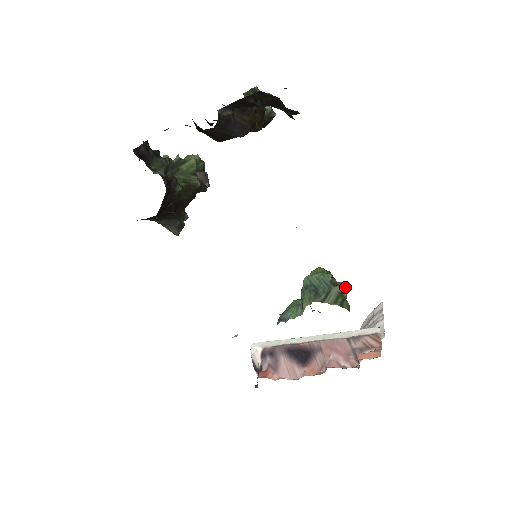
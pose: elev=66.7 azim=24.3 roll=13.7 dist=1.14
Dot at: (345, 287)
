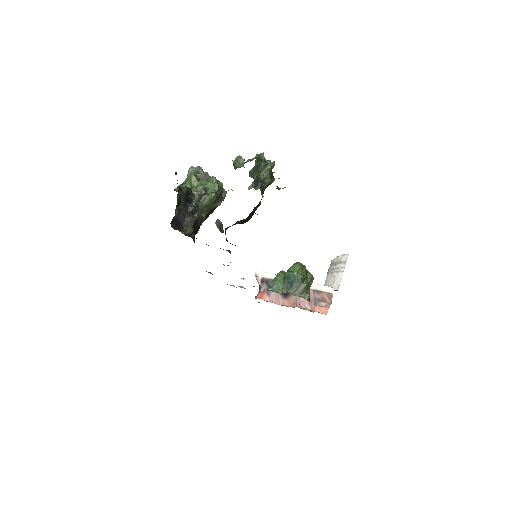
Dot at: (312, 278)
